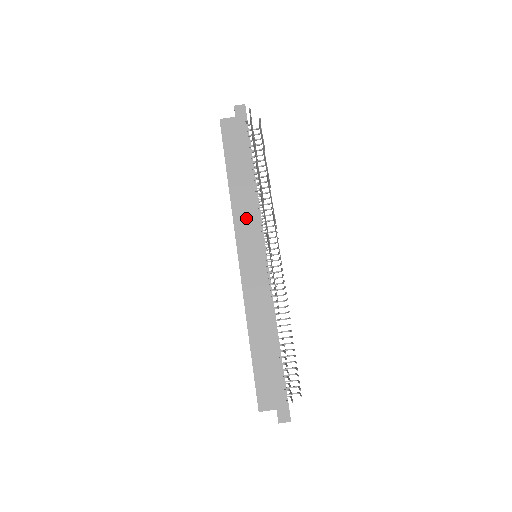
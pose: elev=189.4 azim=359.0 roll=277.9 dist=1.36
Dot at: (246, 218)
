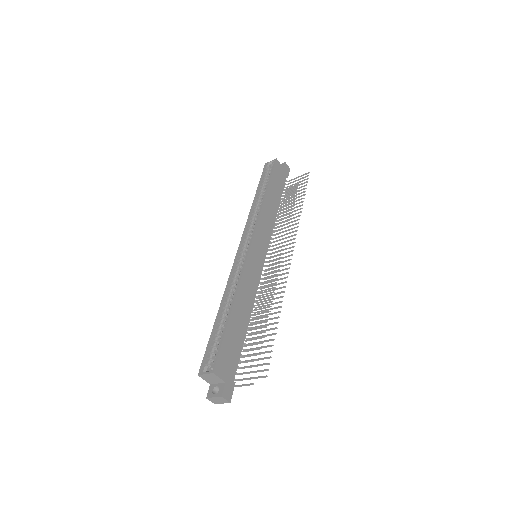
Dot at: (266, 226)
